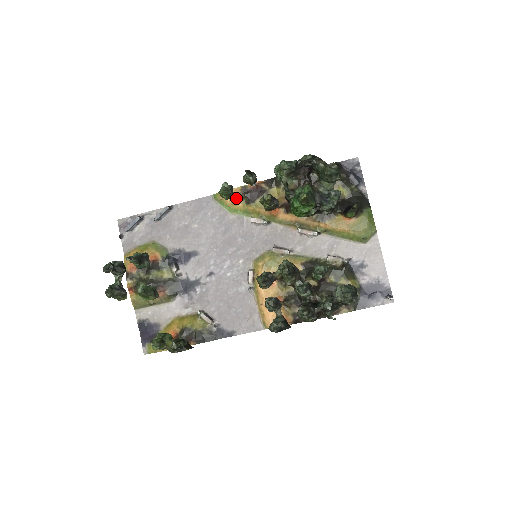
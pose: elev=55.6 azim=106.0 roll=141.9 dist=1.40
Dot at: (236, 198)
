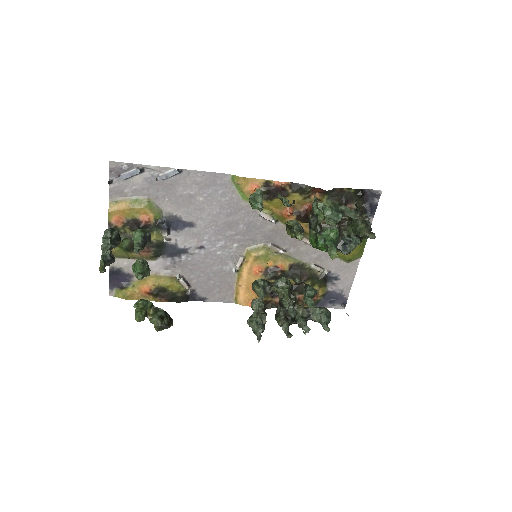
Dot at: occluded
